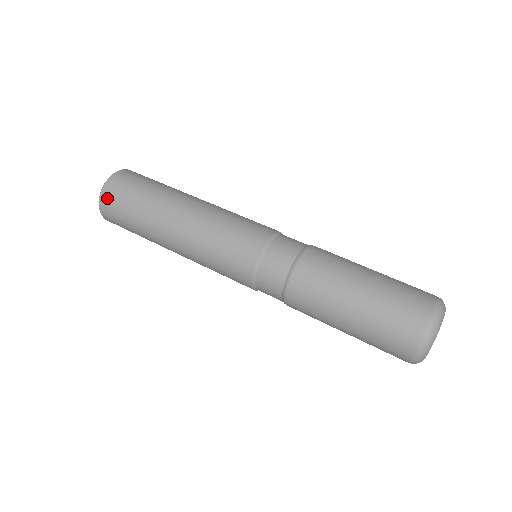
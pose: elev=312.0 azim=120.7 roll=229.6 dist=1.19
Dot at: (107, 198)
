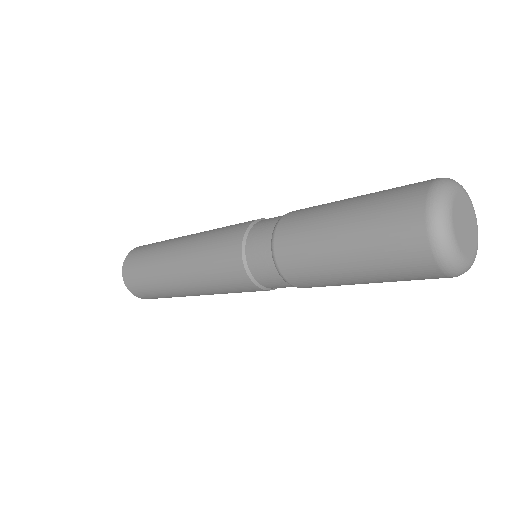
Dot at: (127, 276)
